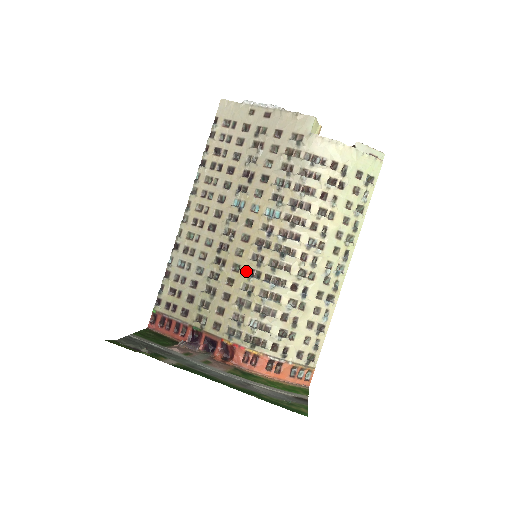
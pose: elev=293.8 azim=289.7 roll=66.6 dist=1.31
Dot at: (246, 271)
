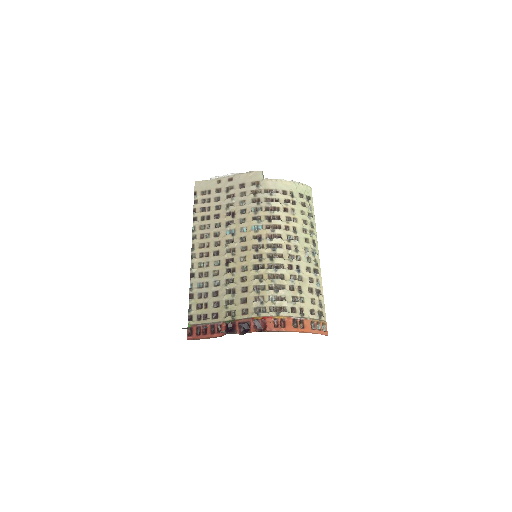
Dot at: (253, 268)
